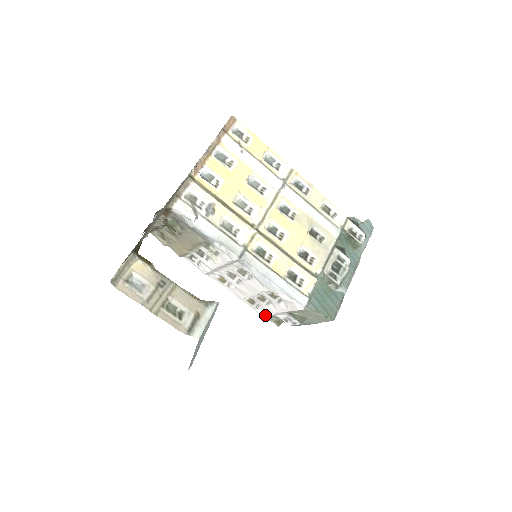
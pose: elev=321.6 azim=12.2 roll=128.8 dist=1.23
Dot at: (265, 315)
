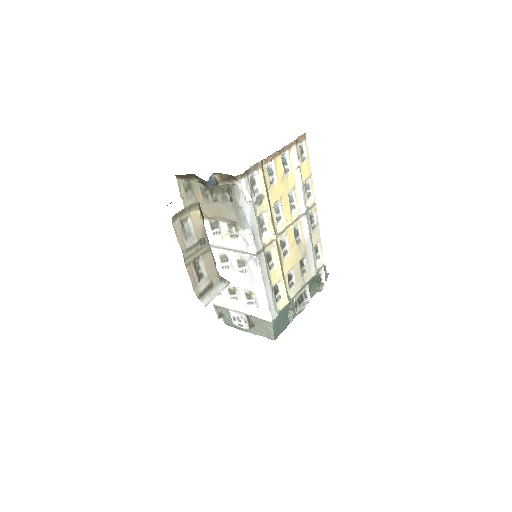
Dot at: (218, 305)
